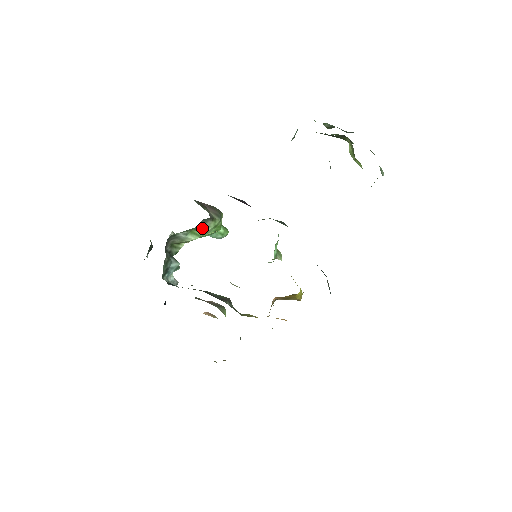
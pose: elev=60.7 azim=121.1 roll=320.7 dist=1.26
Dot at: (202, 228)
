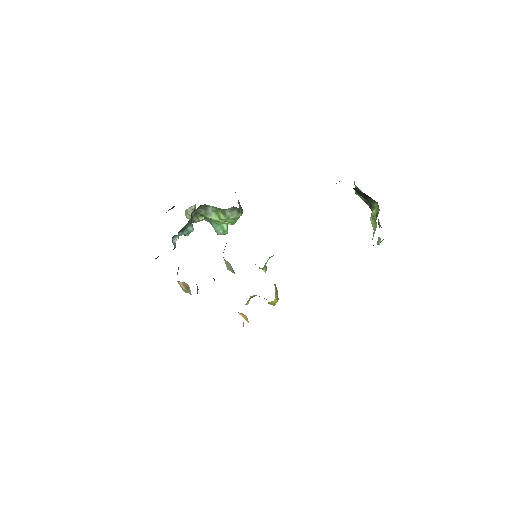
Dot at: (227, 213)
